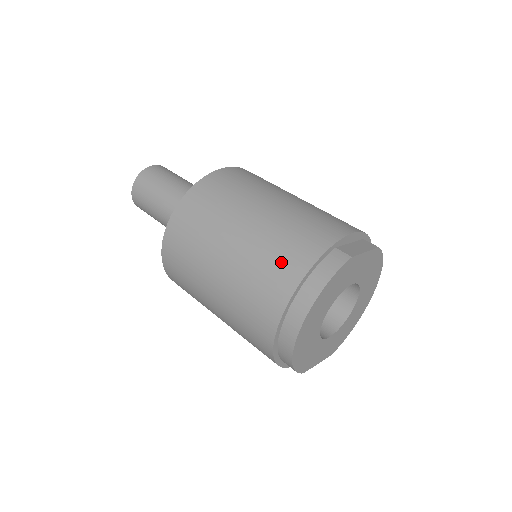
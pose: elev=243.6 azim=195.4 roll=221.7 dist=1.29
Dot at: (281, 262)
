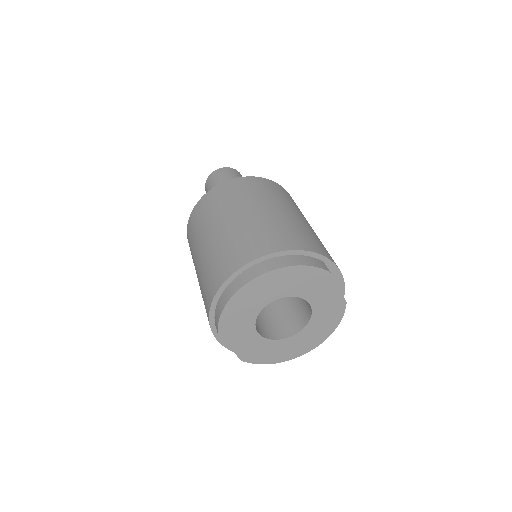
Dot at: (284, 235)
